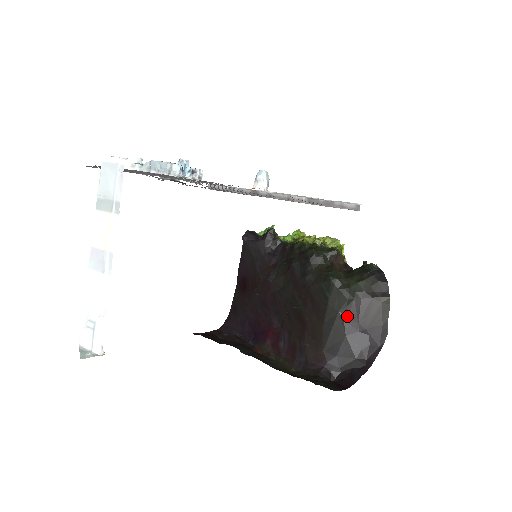
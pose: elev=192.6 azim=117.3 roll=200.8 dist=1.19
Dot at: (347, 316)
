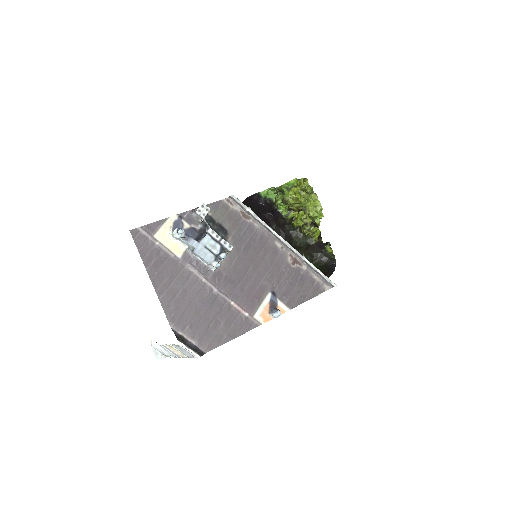
Dot at: occluded
